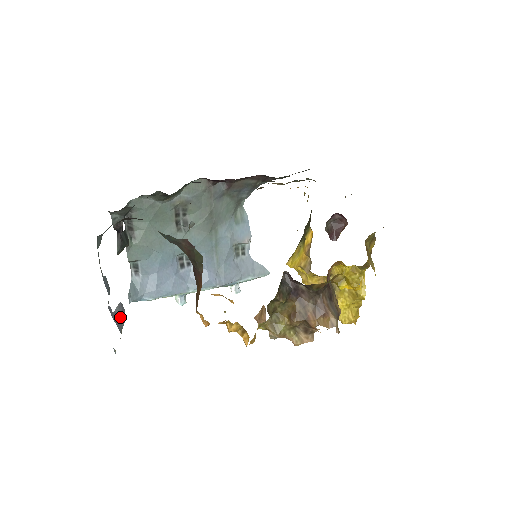
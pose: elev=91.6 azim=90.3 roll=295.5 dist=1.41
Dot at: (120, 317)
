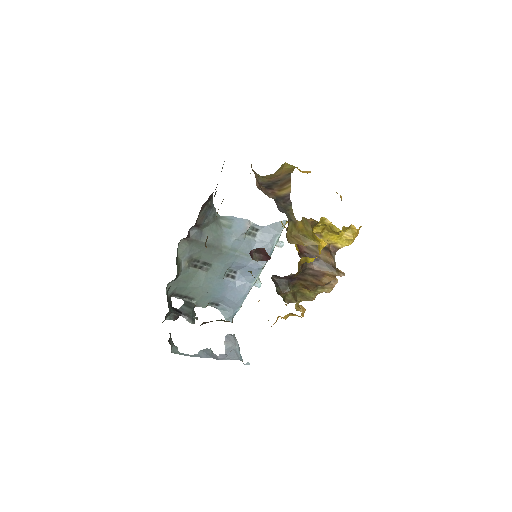
Dot at: (231, 348)
